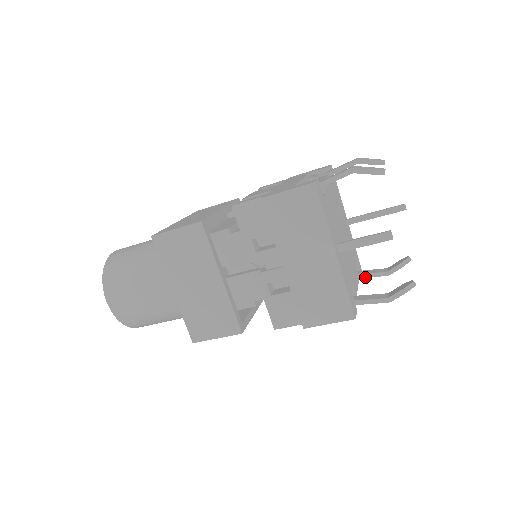
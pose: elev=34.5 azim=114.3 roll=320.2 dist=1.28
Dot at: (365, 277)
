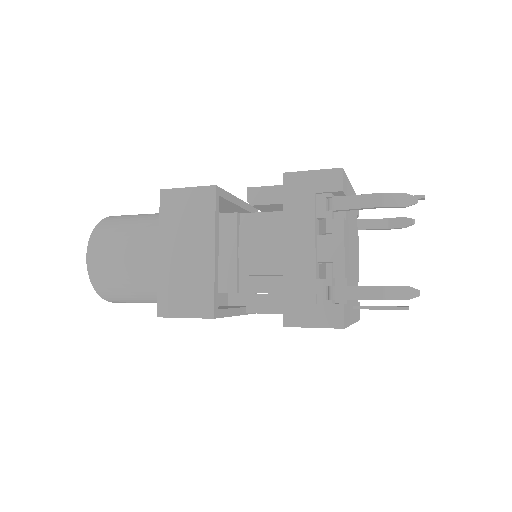
Dot at: occluded
